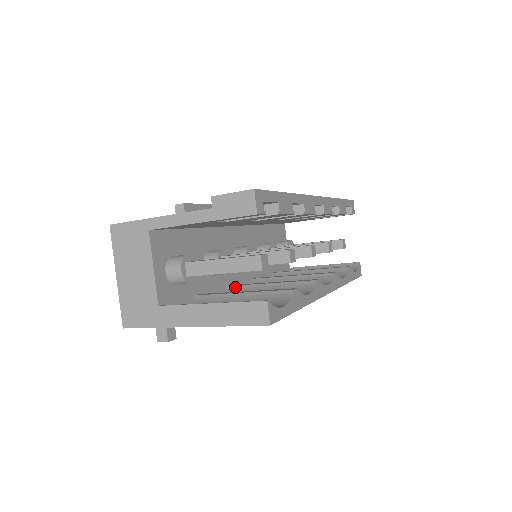
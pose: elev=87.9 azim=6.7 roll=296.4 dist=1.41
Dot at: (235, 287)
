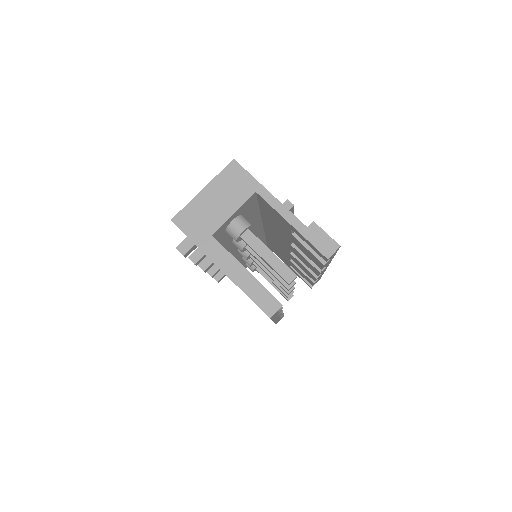
Dot at: occluded
